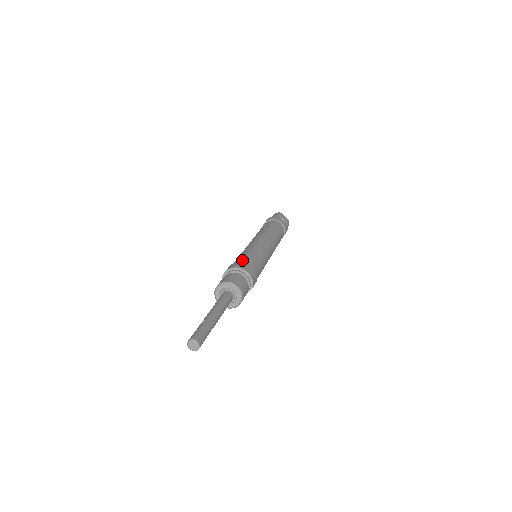
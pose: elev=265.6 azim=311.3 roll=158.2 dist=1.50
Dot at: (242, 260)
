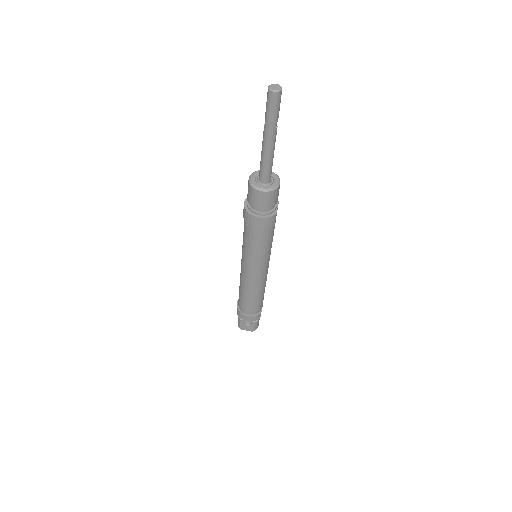
Dot at: occluded
